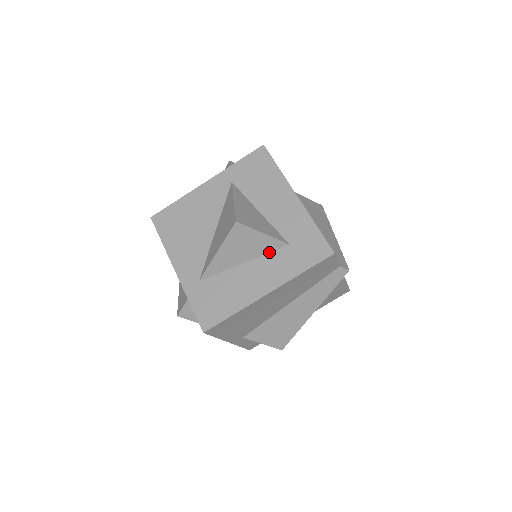
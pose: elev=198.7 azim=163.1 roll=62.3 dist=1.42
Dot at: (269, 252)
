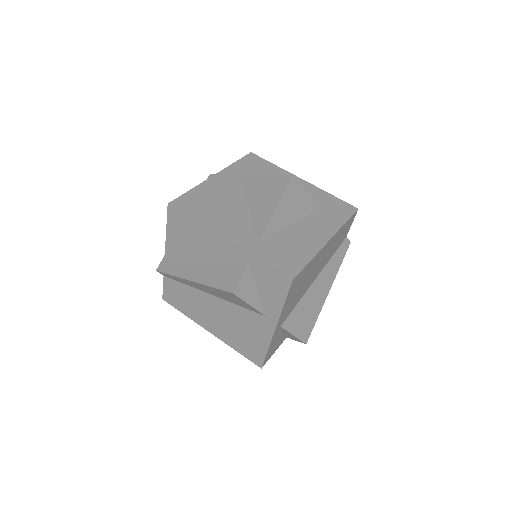
Dot at: (308, 214)
